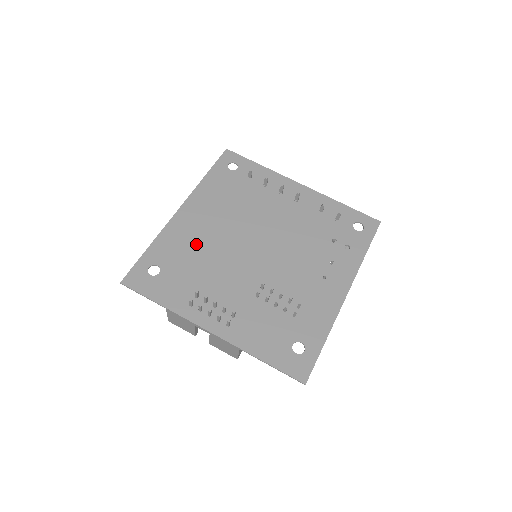
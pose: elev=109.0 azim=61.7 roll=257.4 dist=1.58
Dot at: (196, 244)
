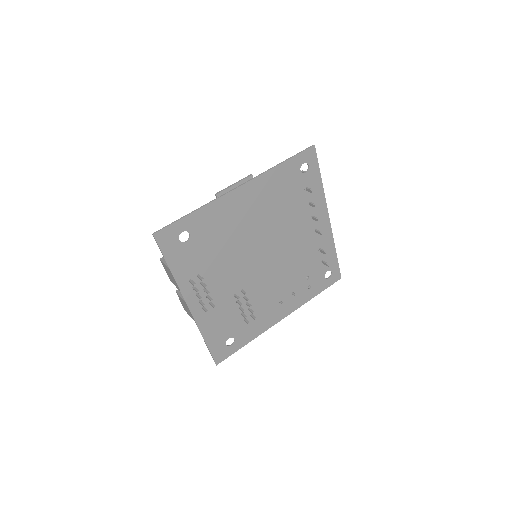
Dot at: (228, 230)
